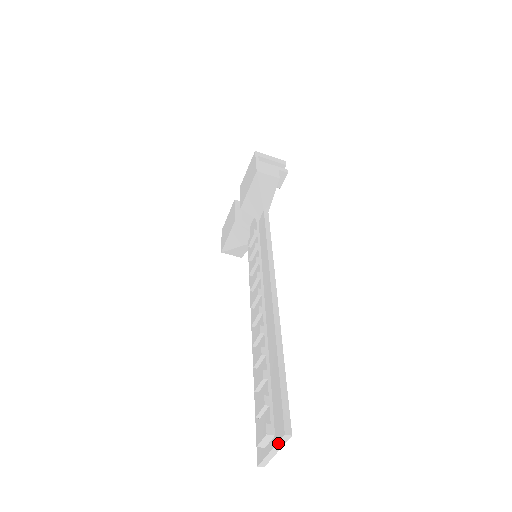
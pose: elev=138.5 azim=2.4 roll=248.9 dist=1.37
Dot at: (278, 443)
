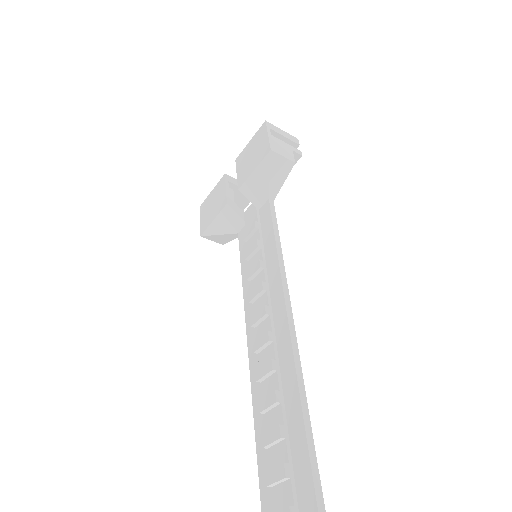
Dot at: out of frame
